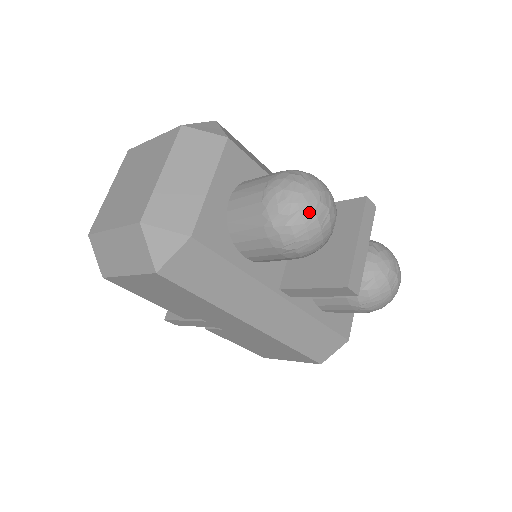
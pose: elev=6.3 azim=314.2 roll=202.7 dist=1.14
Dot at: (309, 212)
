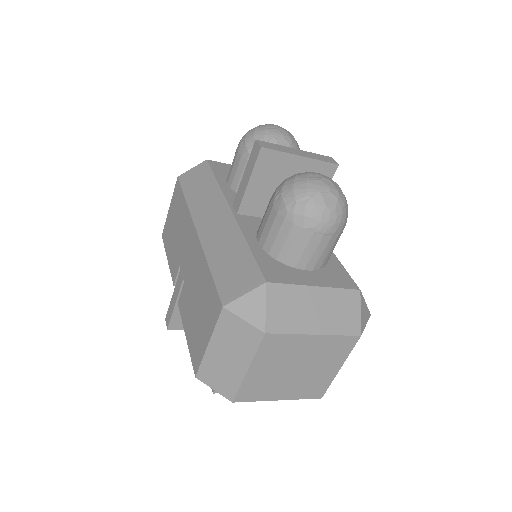
Dot at: occluded
